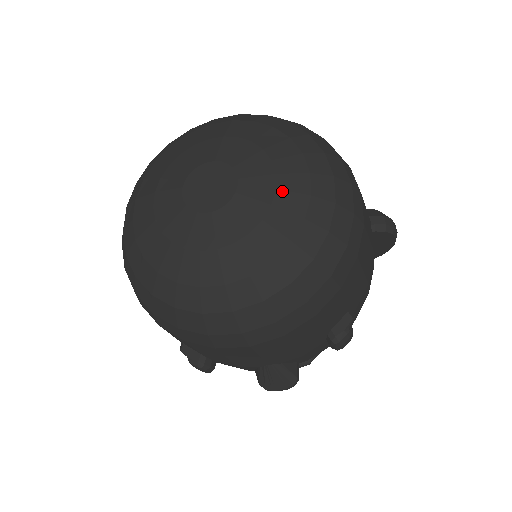
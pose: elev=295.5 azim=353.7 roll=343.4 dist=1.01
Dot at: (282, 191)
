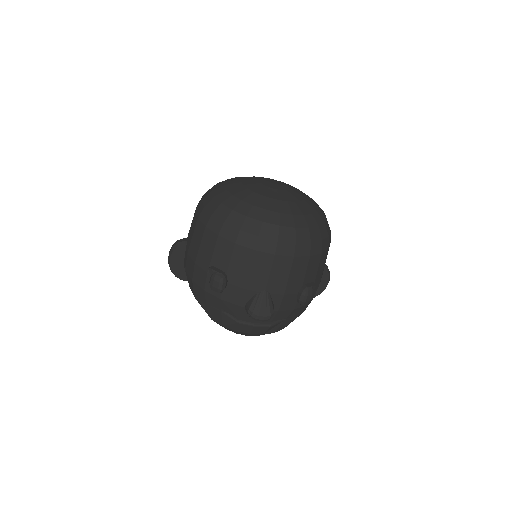
Dot at: (308, 199)
